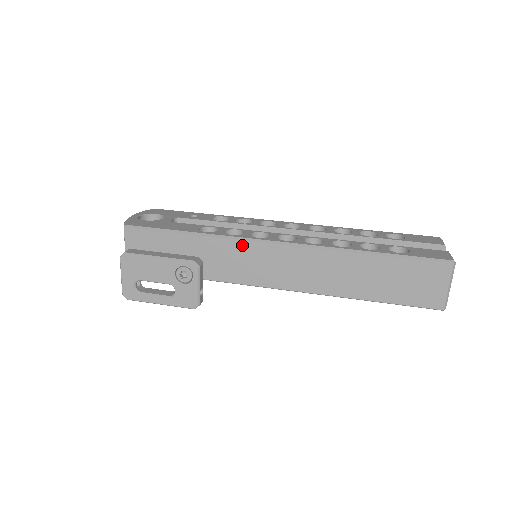
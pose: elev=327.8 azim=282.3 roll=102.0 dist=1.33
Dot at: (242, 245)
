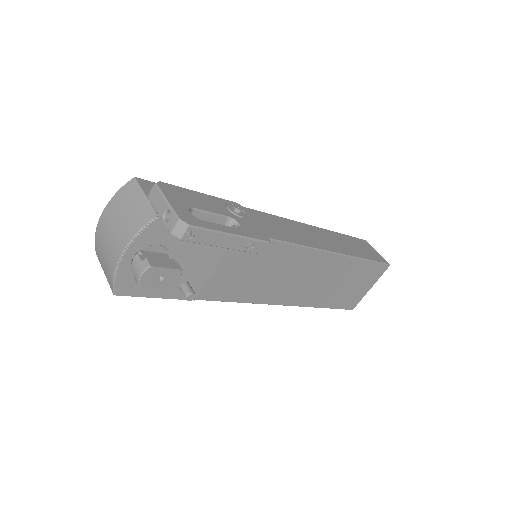
Dot at: (257, 213)
